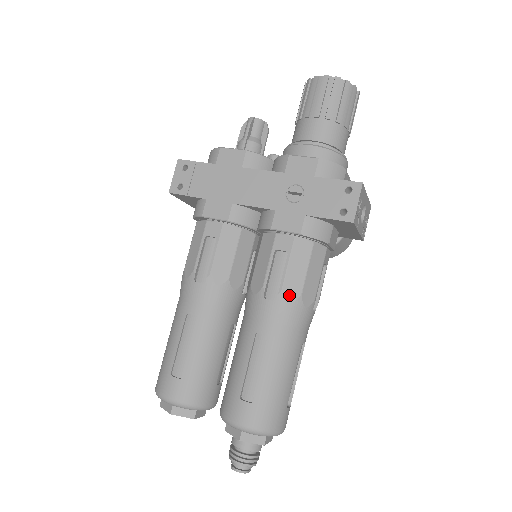
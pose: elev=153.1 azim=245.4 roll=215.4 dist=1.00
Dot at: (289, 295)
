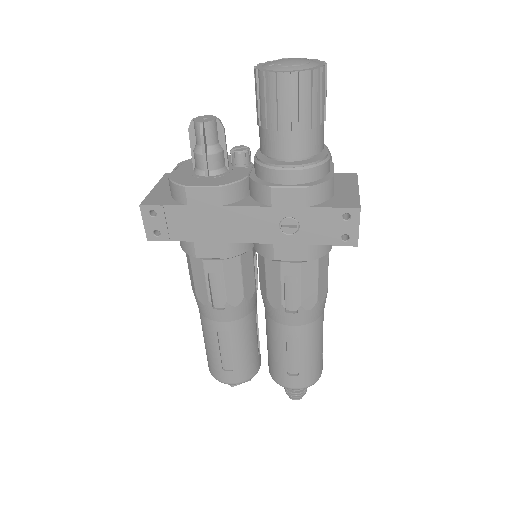
Dot at: (307, 305)
